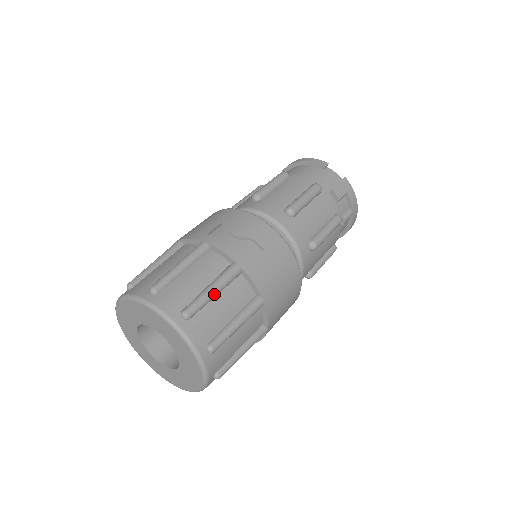
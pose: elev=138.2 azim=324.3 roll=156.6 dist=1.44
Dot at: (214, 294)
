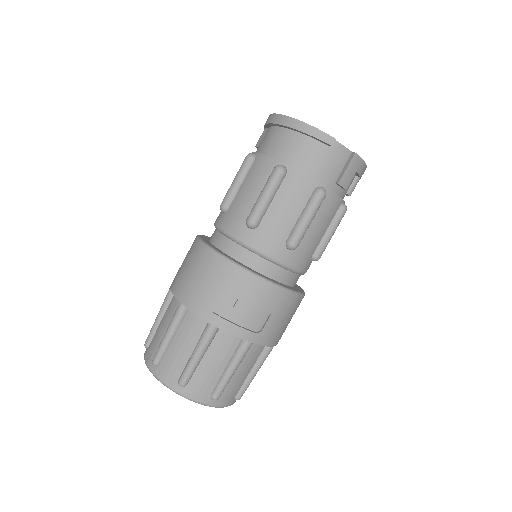
Dot at: (234, 373)
